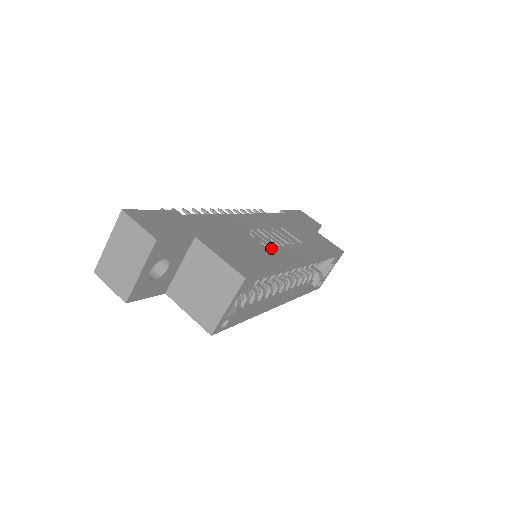
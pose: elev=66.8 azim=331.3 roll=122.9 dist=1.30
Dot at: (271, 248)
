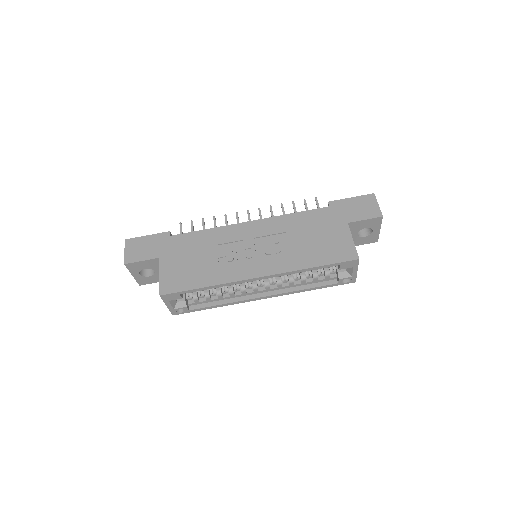
Dot at: (229, 263)
